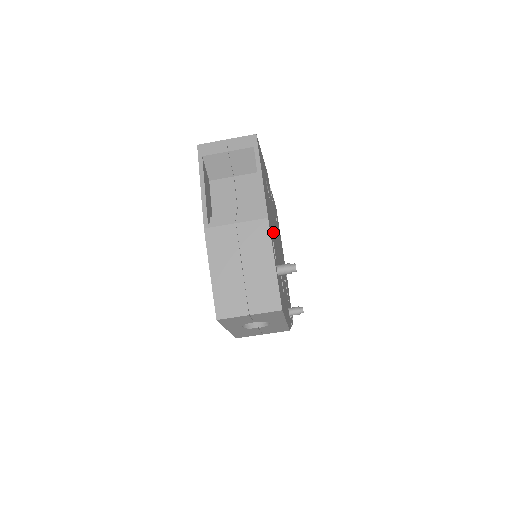
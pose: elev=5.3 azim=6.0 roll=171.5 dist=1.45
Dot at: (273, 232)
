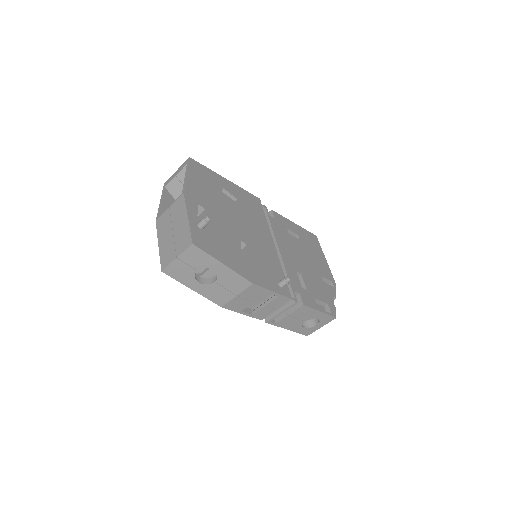
Dot at: (222, 215)
